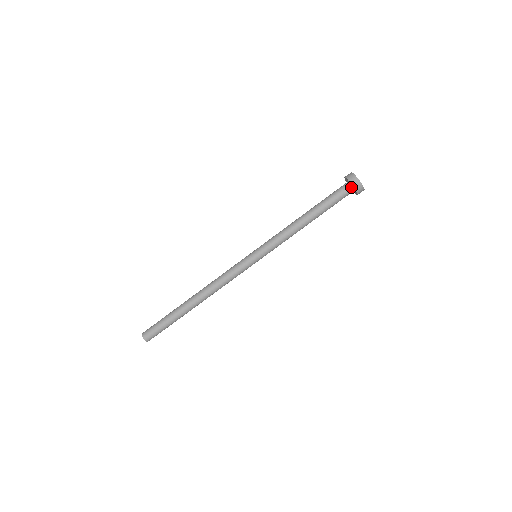
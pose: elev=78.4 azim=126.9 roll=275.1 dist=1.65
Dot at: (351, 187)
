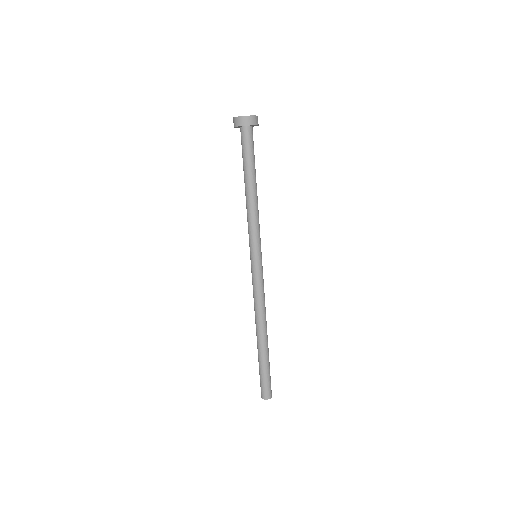
Dot at: (247, 127)
